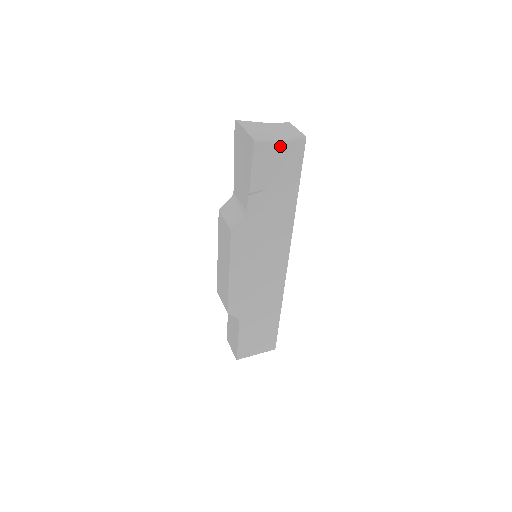
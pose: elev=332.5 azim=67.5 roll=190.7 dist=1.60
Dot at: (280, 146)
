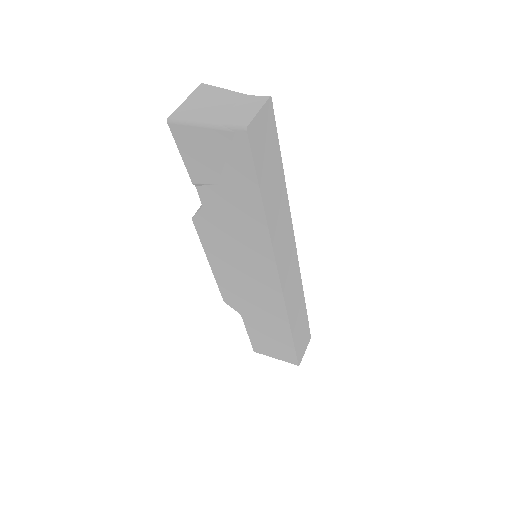
Dot at: (210, 134)
